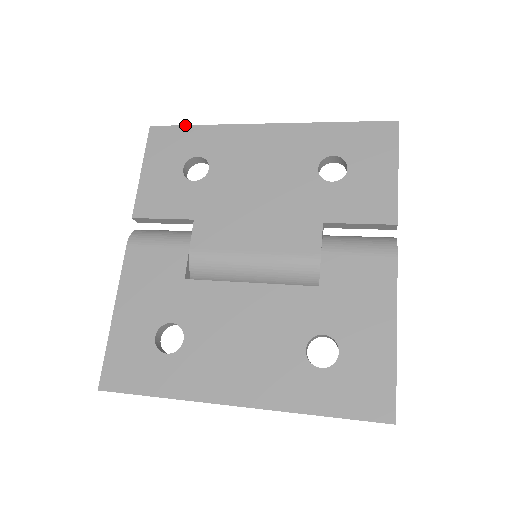
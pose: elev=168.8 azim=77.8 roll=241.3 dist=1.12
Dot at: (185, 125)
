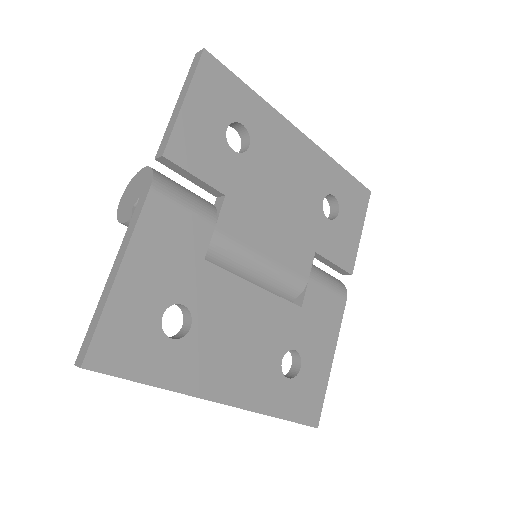
Dot at: occluded
